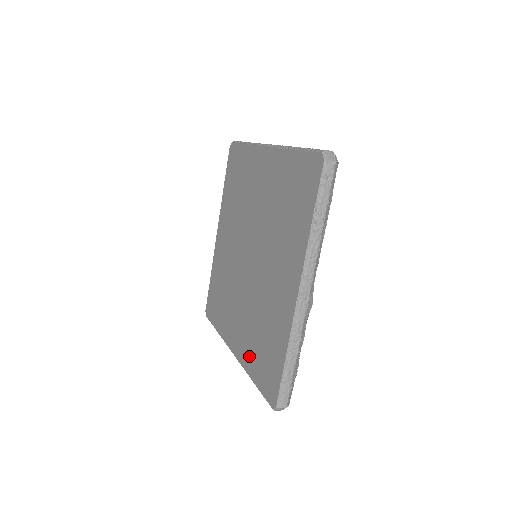
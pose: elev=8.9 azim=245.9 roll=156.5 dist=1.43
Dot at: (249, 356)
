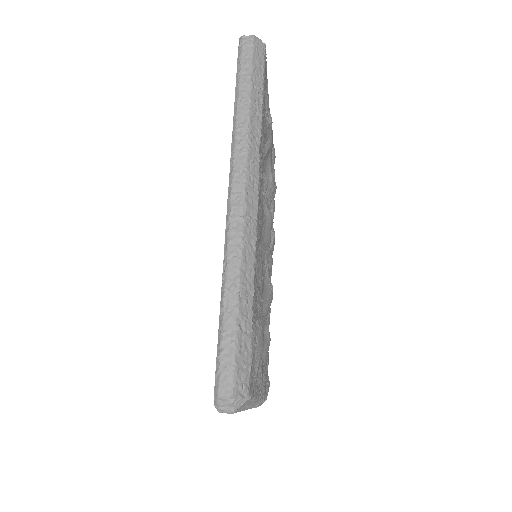
Dot at: occluded
